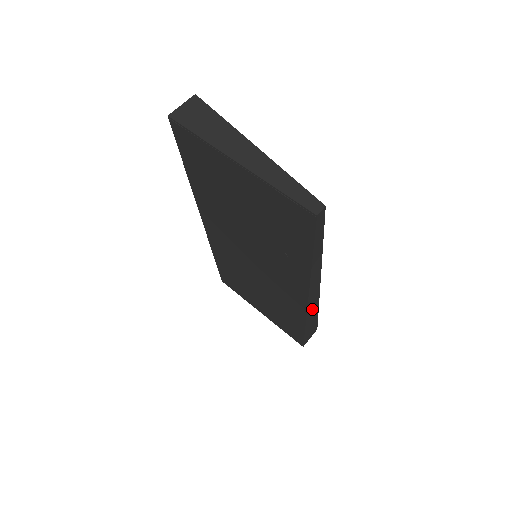
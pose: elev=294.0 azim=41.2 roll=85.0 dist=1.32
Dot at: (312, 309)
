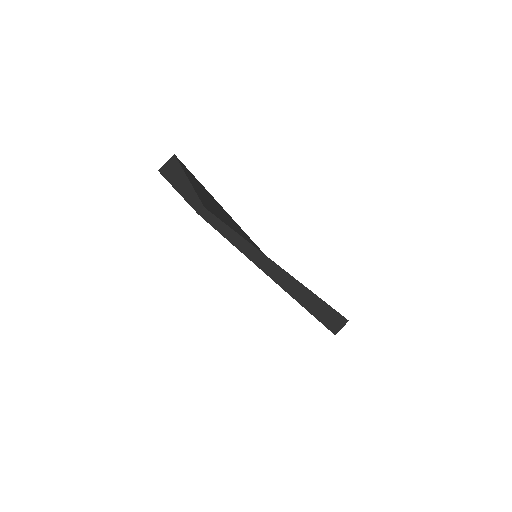
Dot at: (301, 294)
